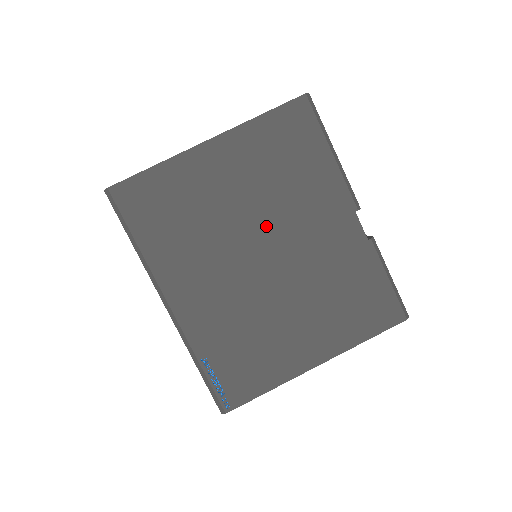
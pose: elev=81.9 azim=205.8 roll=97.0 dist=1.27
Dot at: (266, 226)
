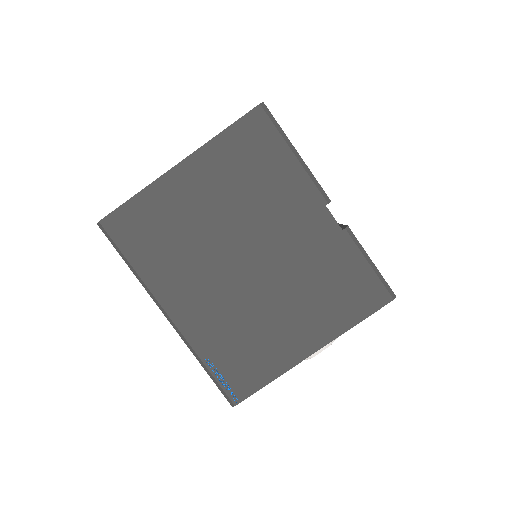
Dot at: (243, 232)
